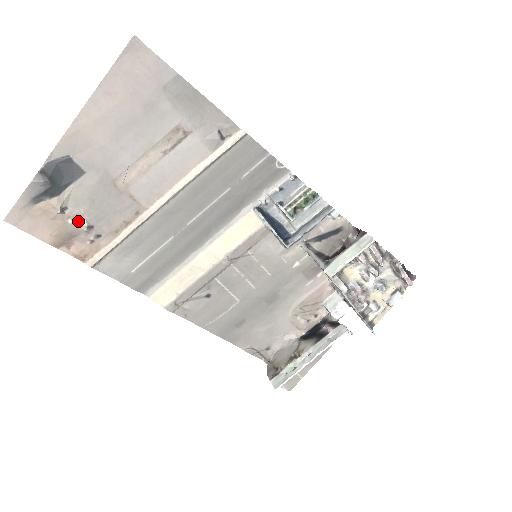
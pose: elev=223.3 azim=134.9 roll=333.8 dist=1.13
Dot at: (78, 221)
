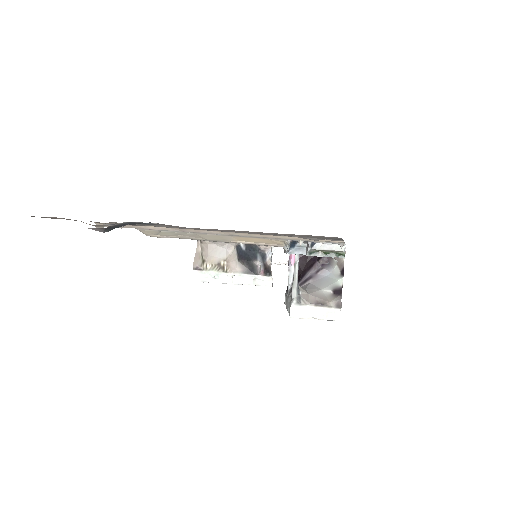
Dot at: occluded
